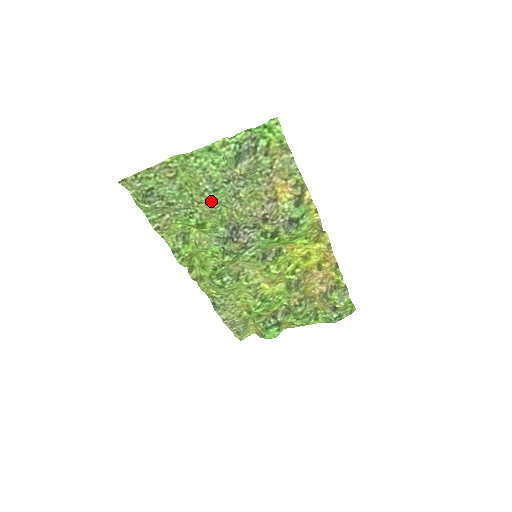
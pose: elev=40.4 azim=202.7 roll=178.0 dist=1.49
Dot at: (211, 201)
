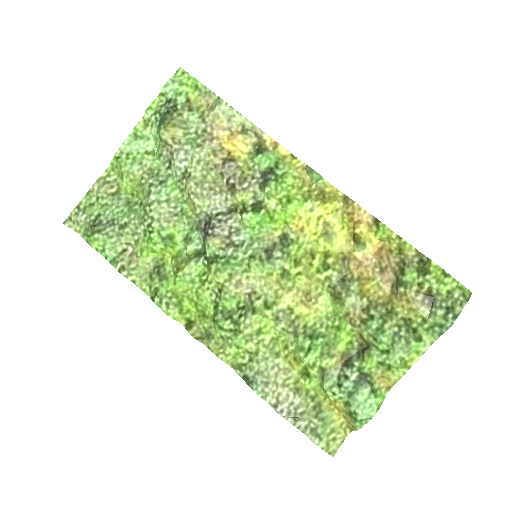
Dot at: (162, 197)
